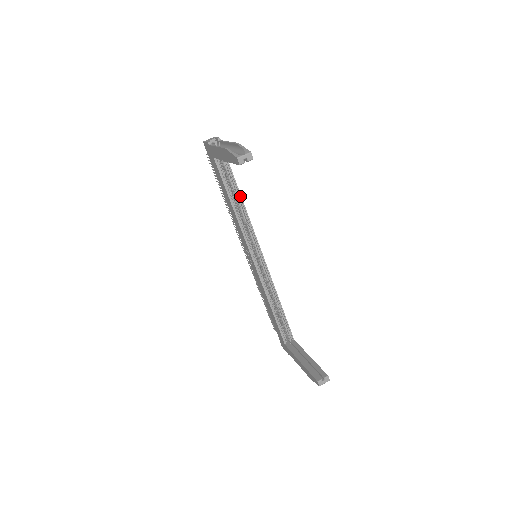
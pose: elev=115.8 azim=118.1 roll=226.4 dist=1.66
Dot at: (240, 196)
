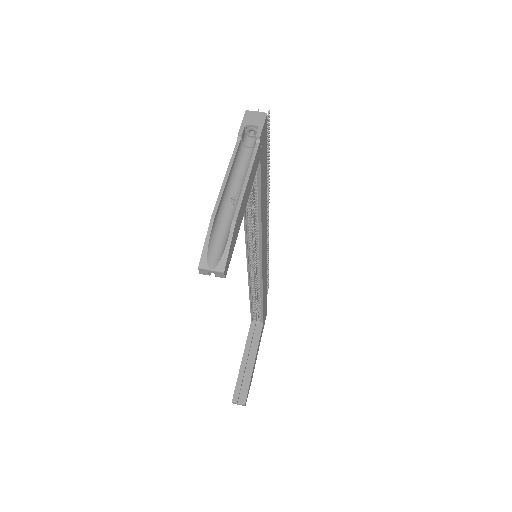
Dot at: (260, 207)
